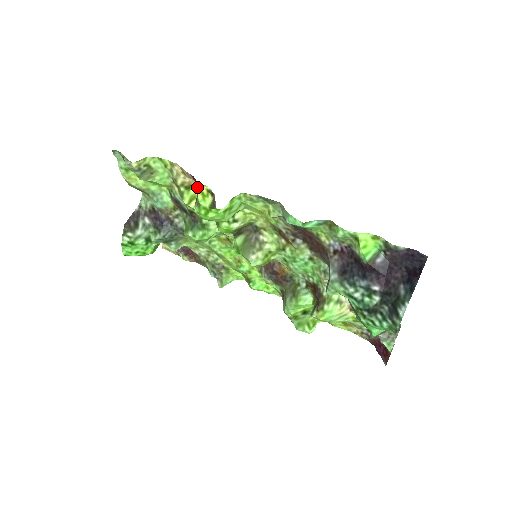
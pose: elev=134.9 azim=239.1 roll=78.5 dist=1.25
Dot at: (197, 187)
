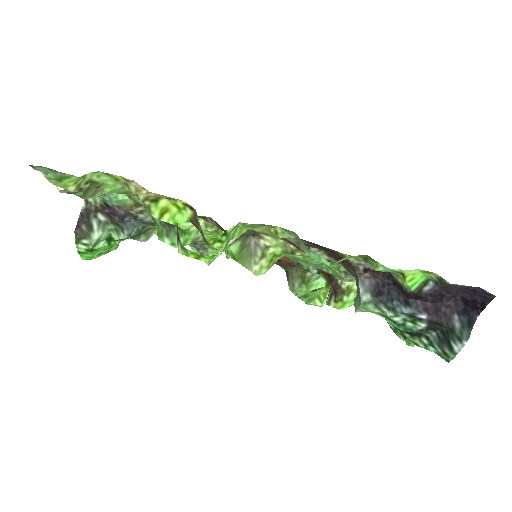
Dot at: (167, 199)
